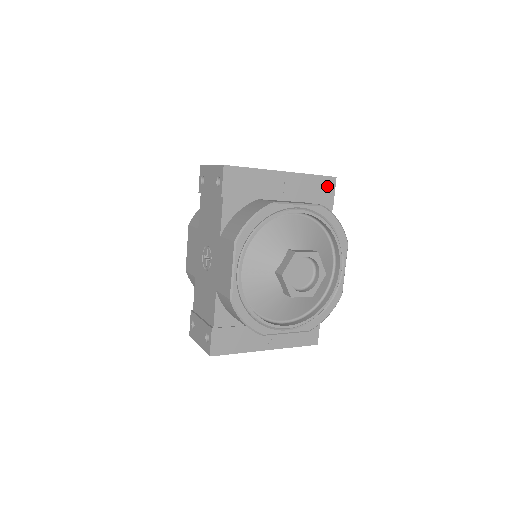
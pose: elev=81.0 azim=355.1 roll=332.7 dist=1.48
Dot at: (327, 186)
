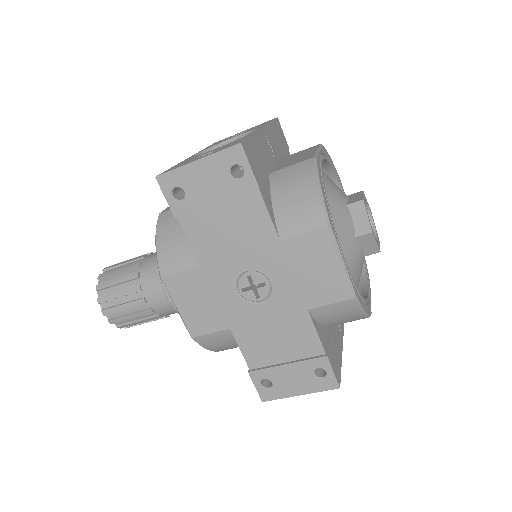
Dot at: (279, 131)
